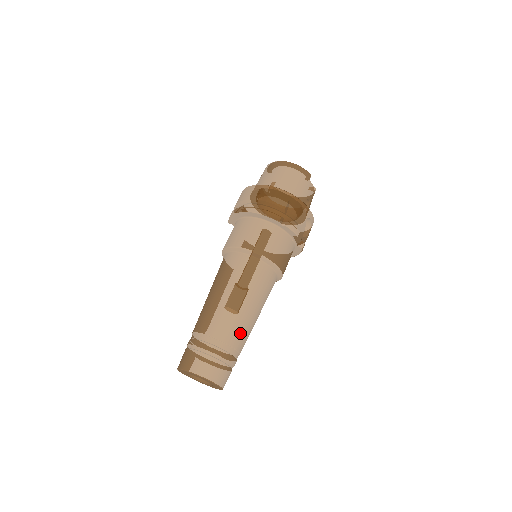
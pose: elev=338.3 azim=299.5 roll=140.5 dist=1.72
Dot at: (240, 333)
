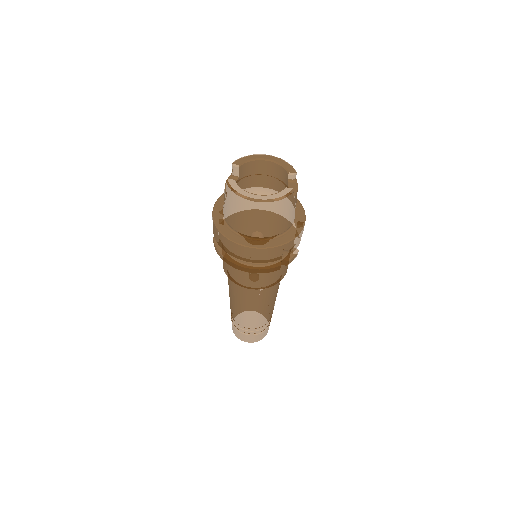
Dot at: (271, 314)
